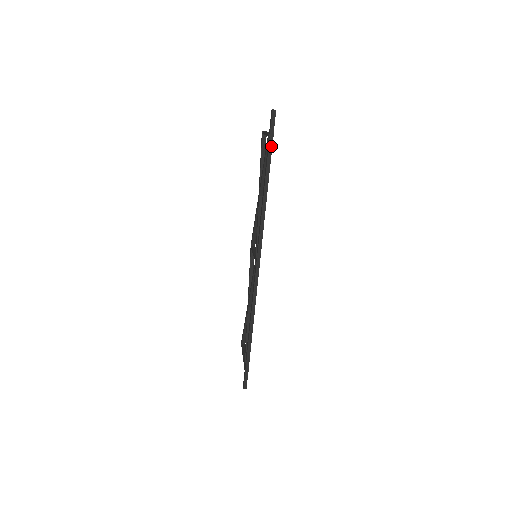
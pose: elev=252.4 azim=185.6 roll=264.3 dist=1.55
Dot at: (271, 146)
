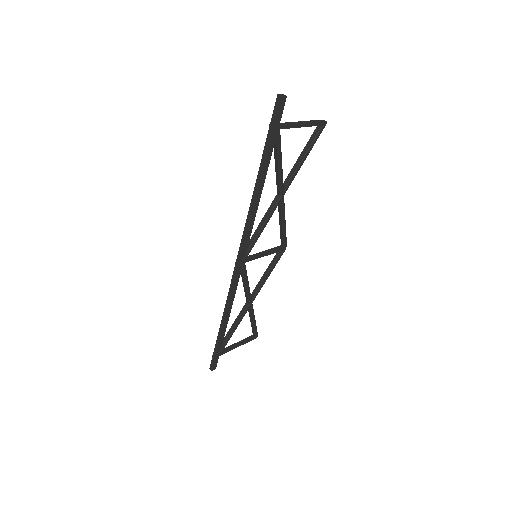
Dot at: (269, 140)
